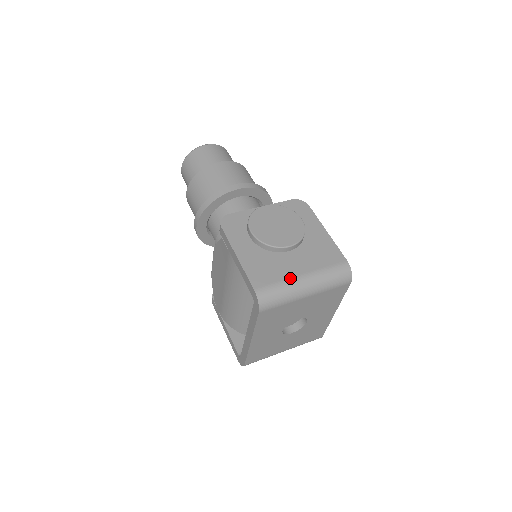
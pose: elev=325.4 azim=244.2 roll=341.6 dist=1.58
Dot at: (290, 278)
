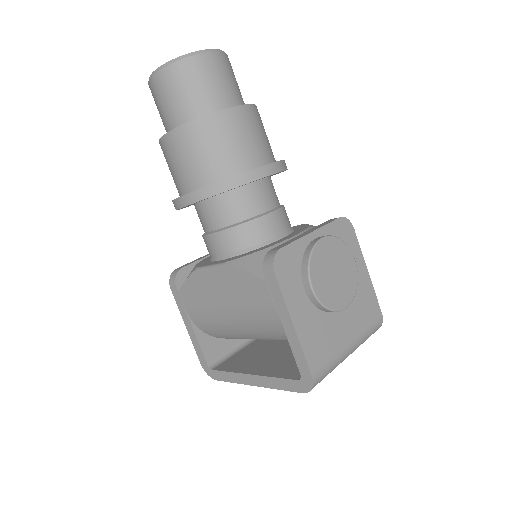
Dot at: (341, 350)
